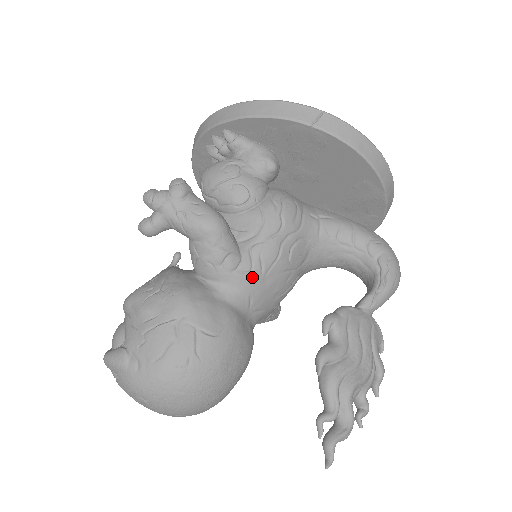
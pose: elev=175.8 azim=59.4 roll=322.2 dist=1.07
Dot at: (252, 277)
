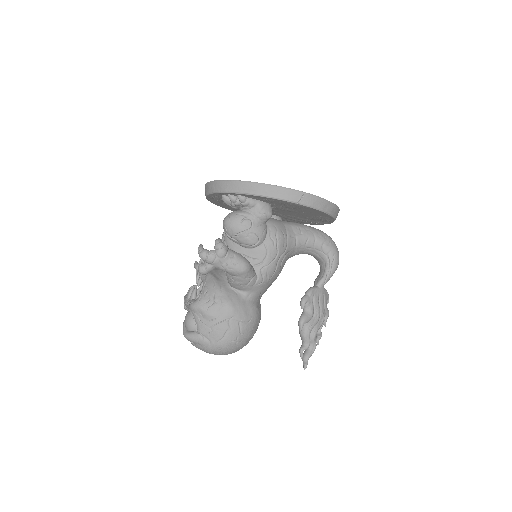
Dot at: (263, 285)
